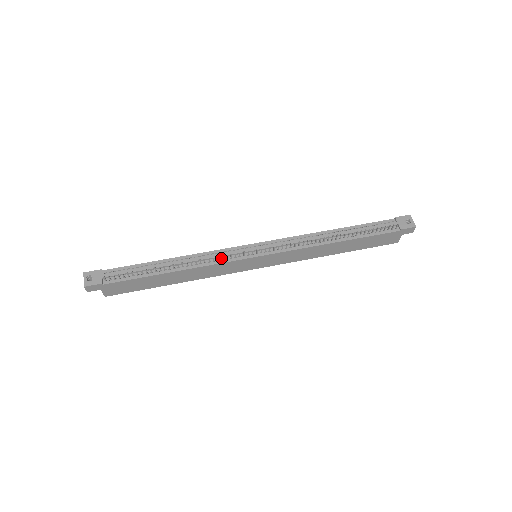
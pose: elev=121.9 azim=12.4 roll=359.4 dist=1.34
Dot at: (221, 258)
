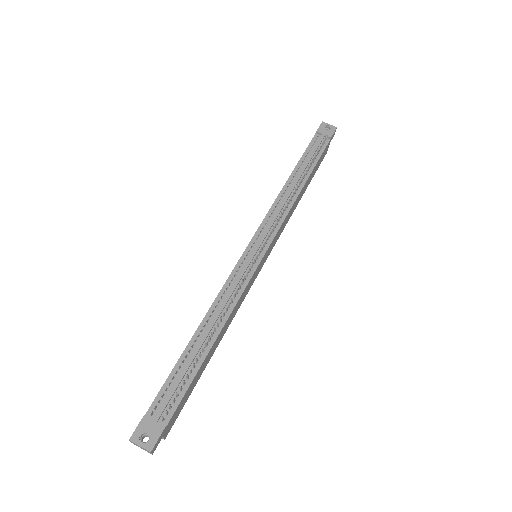
Dot at: occluded
